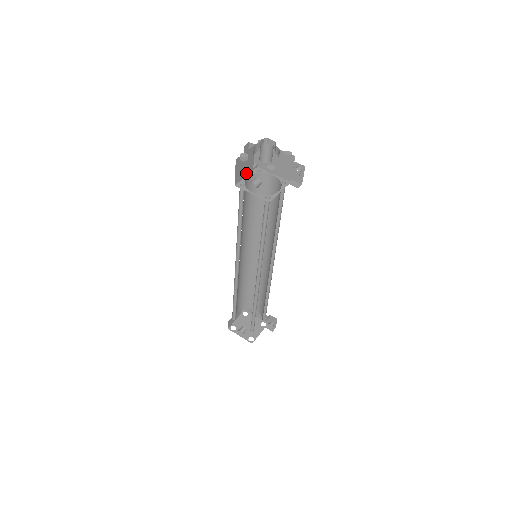
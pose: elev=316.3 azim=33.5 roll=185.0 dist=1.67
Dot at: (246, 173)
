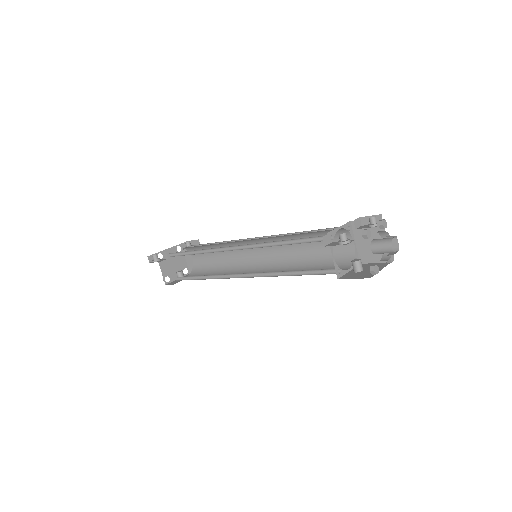
Dot at: occluded
